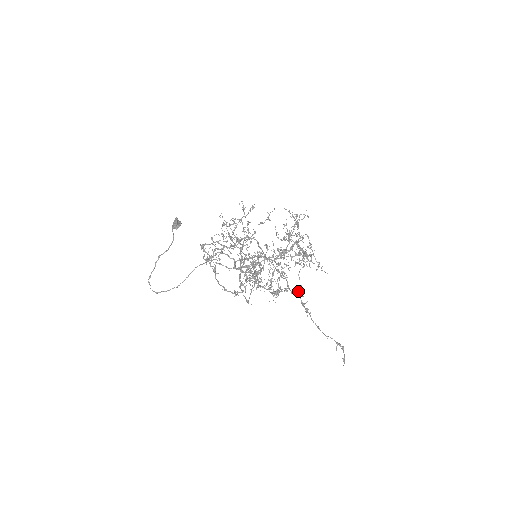
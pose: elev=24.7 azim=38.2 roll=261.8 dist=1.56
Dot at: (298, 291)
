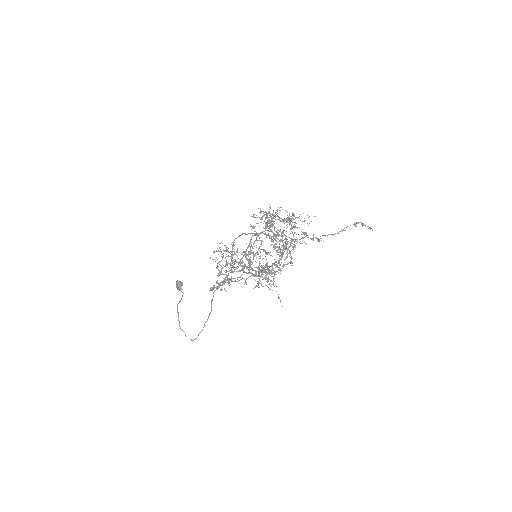
Dot at: occluded
